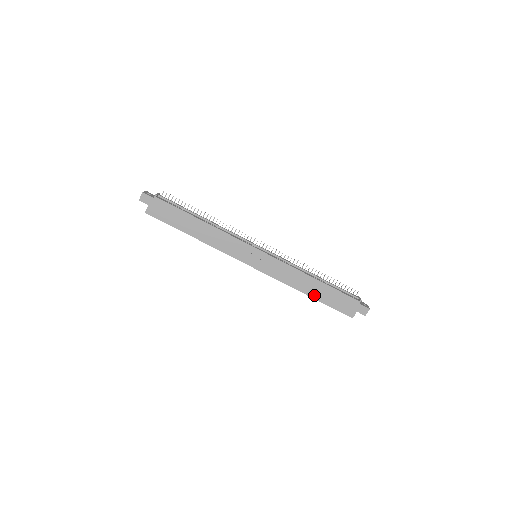
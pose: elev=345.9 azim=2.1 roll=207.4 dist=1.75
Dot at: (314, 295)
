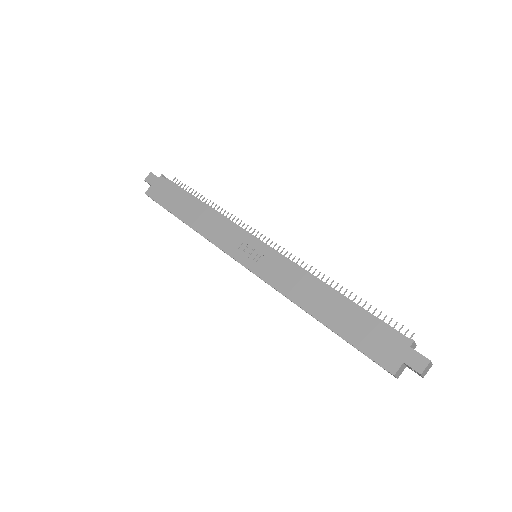
Dot at: (328, 320)
